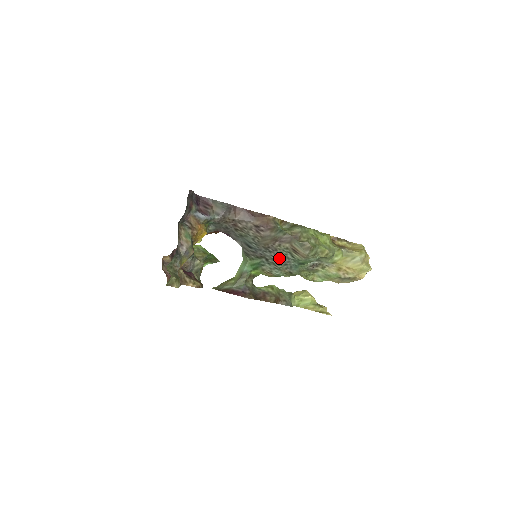
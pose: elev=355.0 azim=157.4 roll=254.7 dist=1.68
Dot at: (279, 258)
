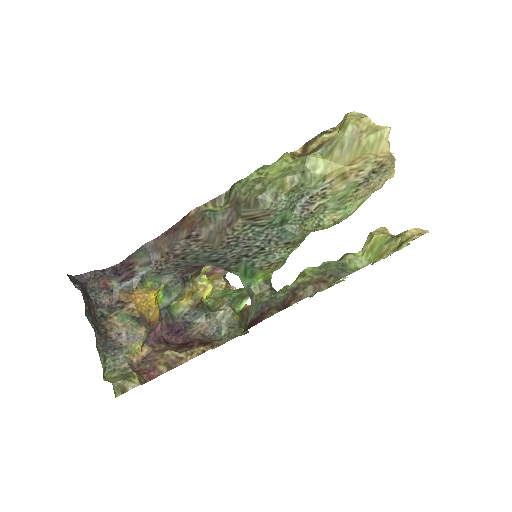
Dot at: (253, 242)
